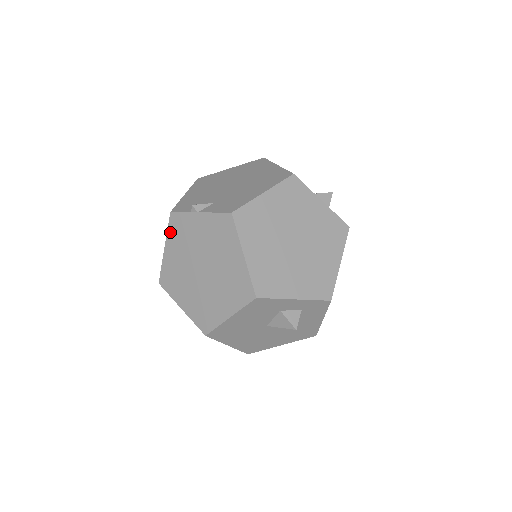
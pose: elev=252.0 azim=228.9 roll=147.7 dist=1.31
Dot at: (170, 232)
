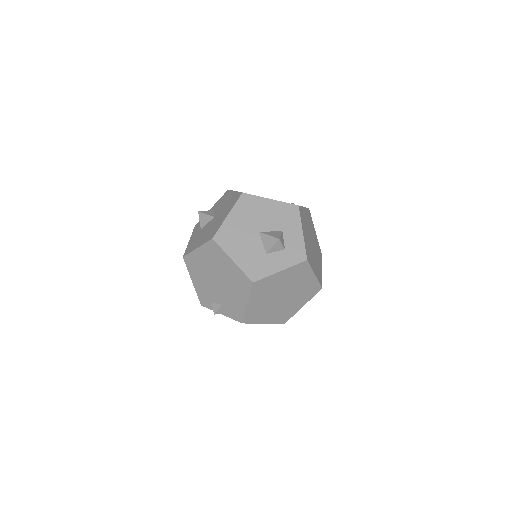
Dot at: occluded
